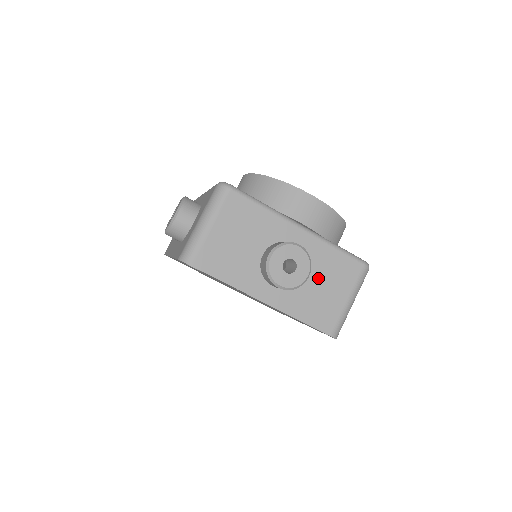
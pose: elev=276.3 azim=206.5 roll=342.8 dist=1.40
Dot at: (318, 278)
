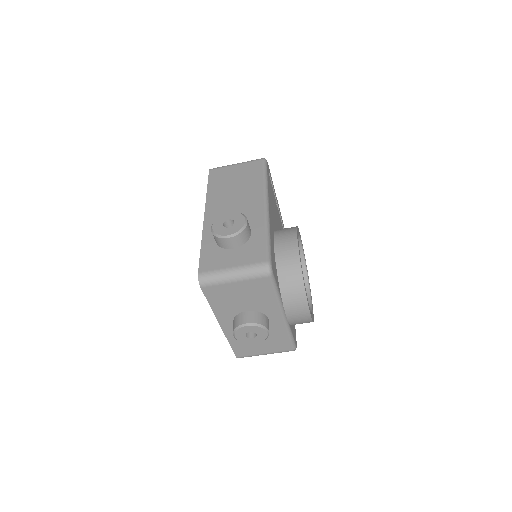
Dot at: occluded
